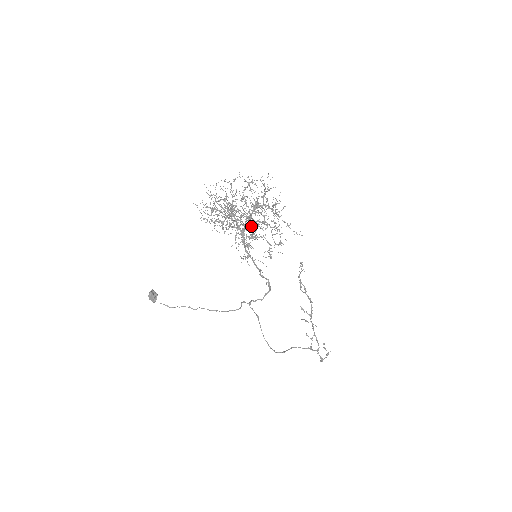
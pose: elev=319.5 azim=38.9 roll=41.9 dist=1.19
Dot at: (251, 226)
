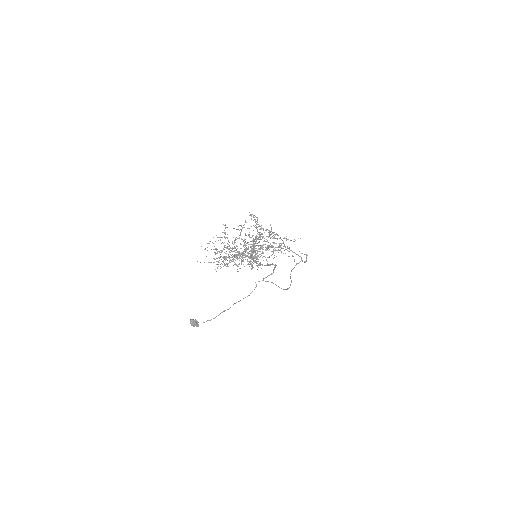
Dot at: occluded
